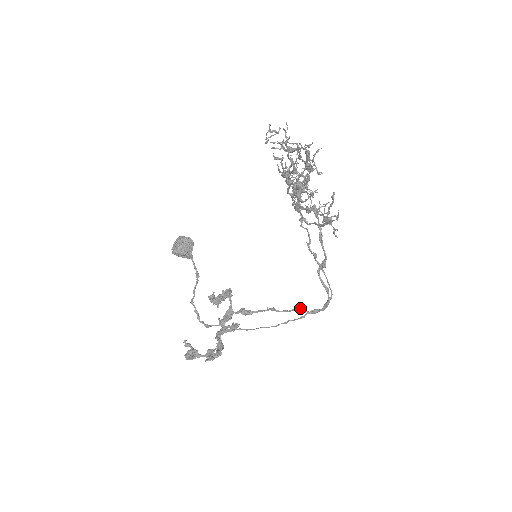
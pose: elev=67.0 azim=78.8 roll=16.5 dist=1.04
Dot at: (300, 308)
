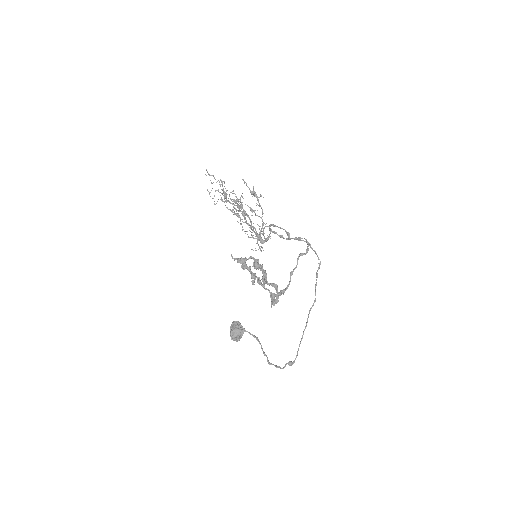
Dot at: (299, 255)
